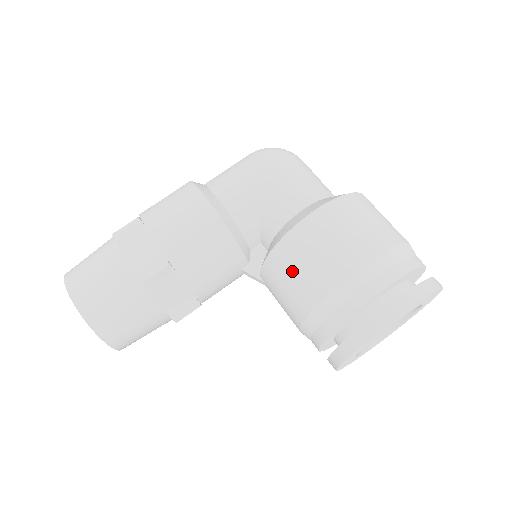
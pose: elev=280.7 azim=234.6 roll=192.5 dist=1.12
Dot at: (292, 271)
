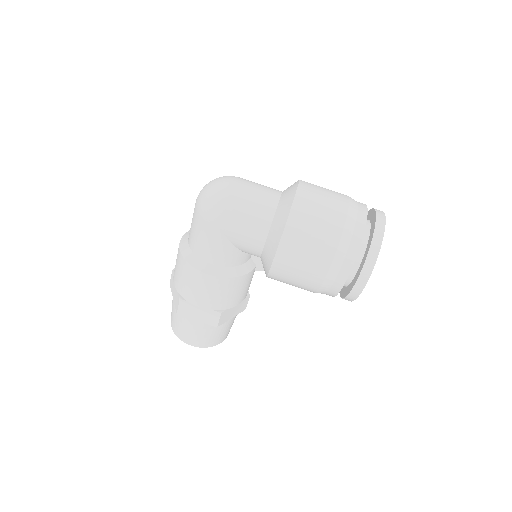
Dot at: occluded
